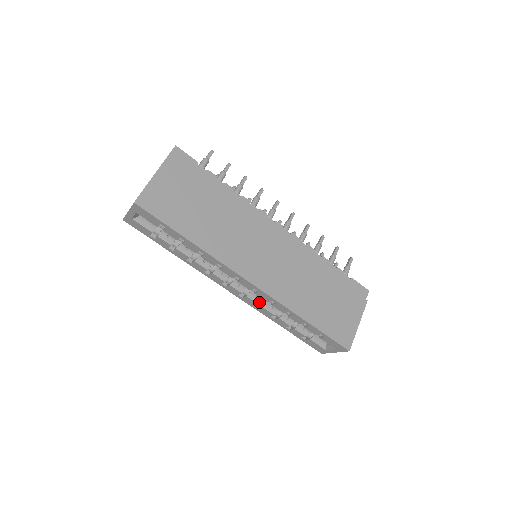
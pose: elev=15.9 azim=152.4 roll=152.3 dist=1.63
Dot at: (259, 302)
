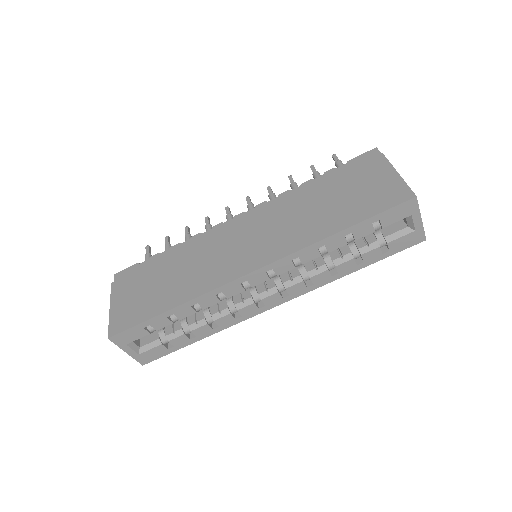
Dot at: (300, 279)
